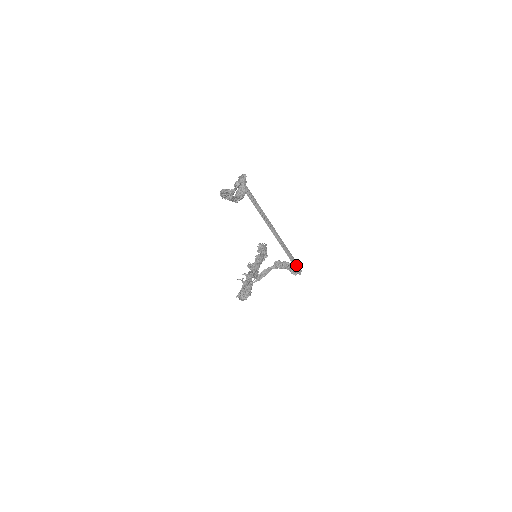
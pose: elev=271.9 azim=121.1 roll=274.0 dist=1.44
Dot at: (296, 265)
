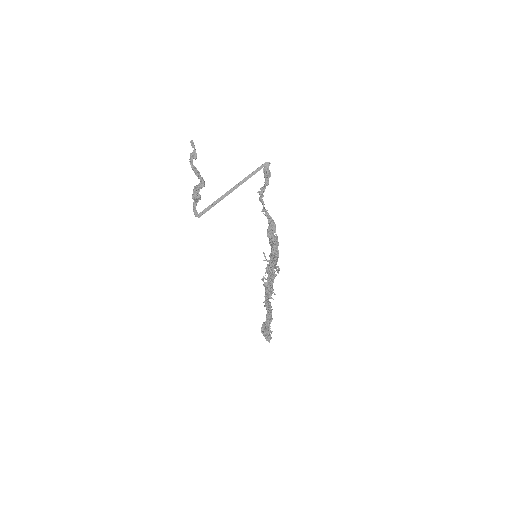
Dot at: occluded
